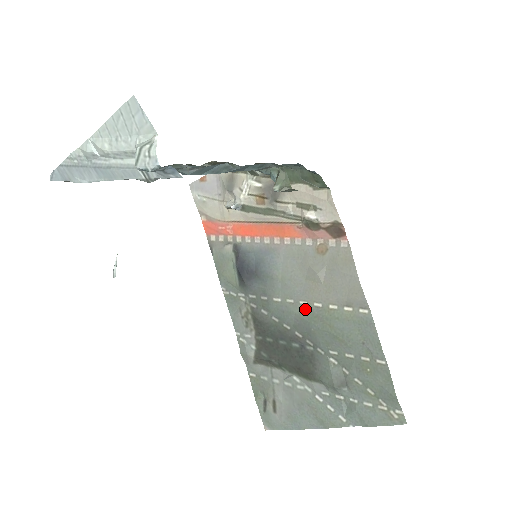
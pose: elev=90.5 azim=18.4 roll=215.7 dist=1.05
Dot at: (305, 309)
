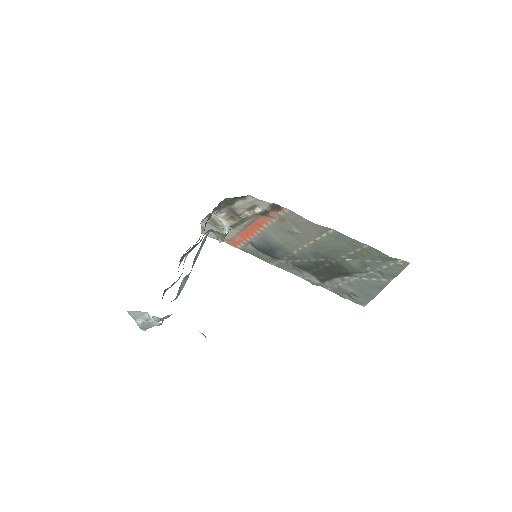
Dot at: (310, 248)
